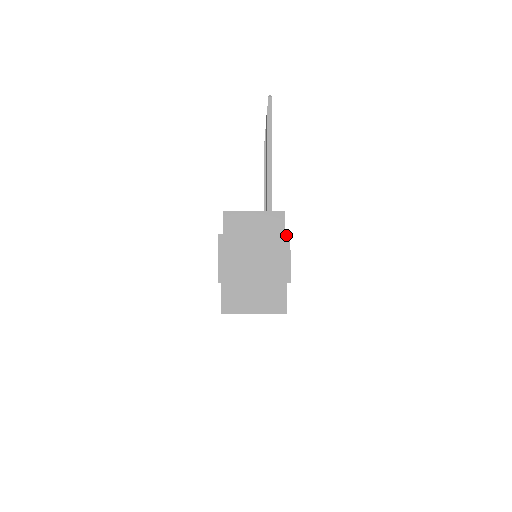
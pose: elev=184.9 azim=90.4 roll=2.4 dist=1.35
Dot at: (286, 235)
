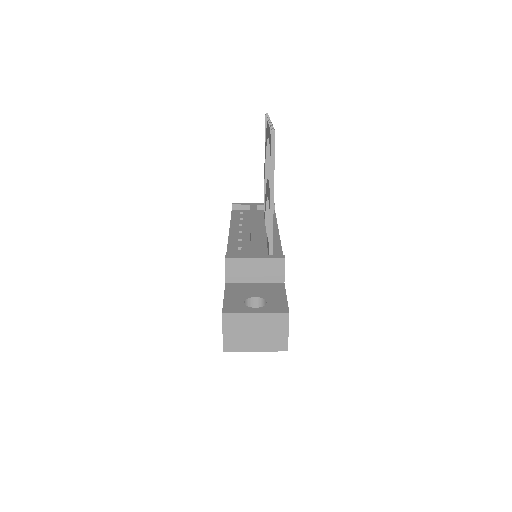
Dot at: (285, 314)
